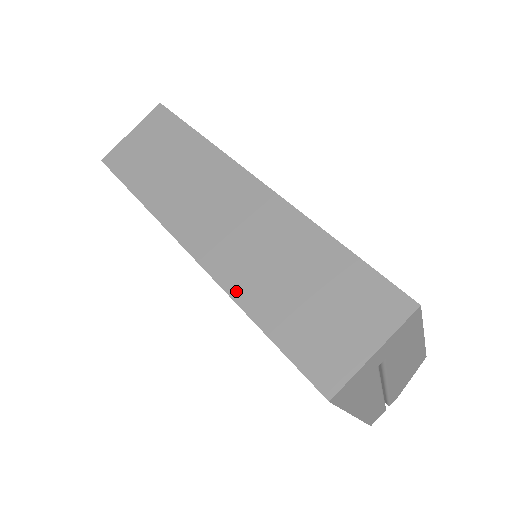
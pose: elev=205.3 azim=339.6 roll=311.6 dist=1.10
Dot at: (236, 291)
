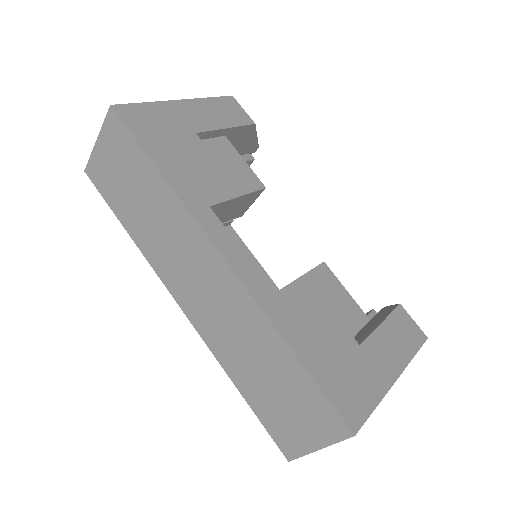
Dot at: (220, 358)
